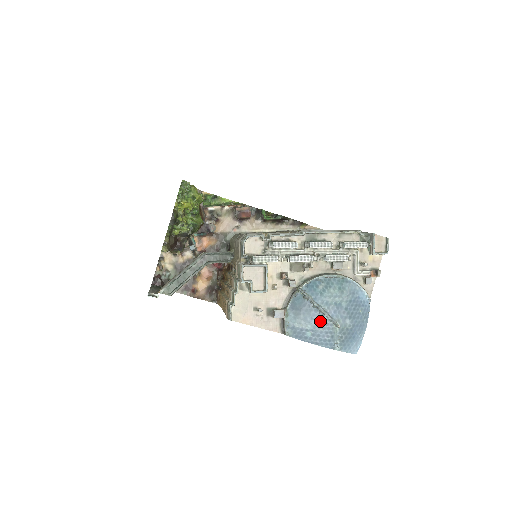
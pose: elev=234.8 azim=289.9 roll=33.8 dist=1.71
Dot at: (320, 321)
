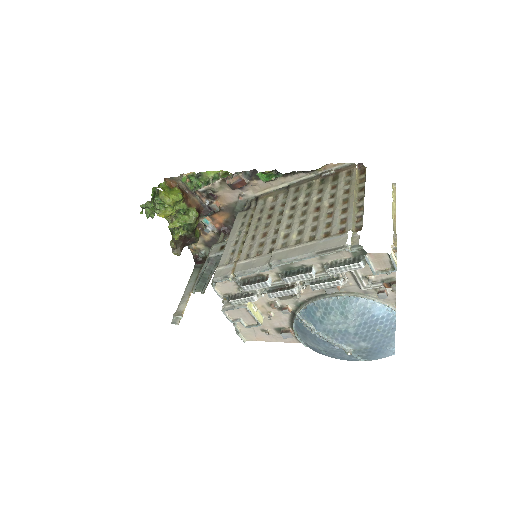
Dot at: (329, 346)
